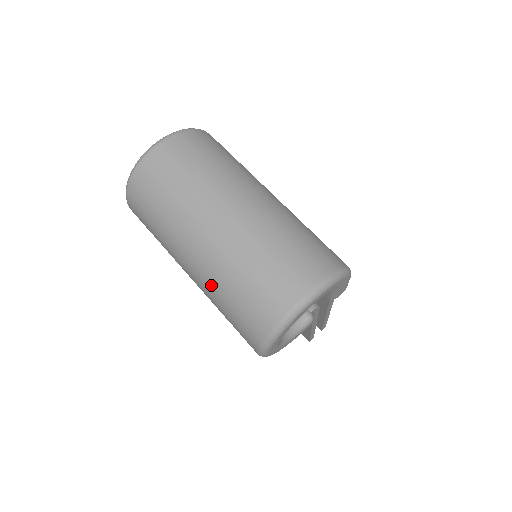
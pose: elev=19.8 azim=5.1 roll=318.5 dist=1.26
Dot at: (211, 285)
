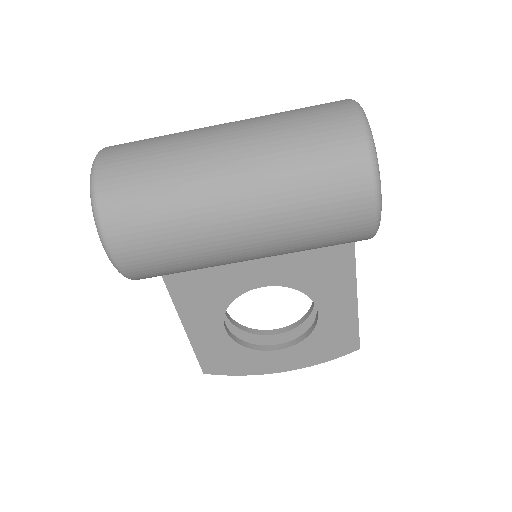
Dot at: (275, 185)
